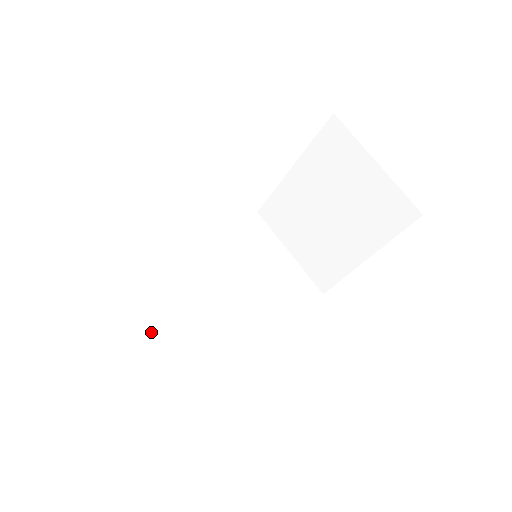
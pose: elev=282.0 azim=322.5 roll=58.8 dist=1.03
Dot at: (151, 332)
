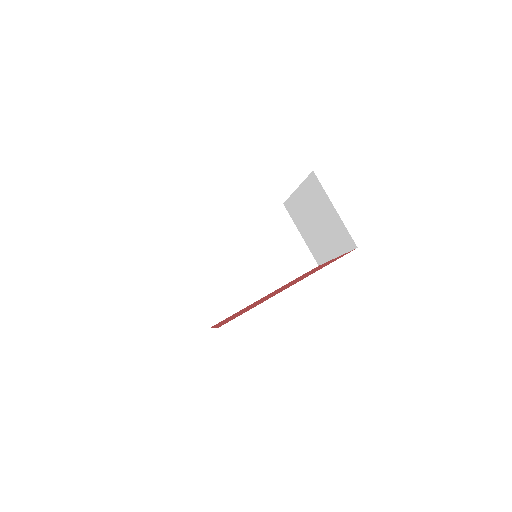
Dot at: (202, 284)
